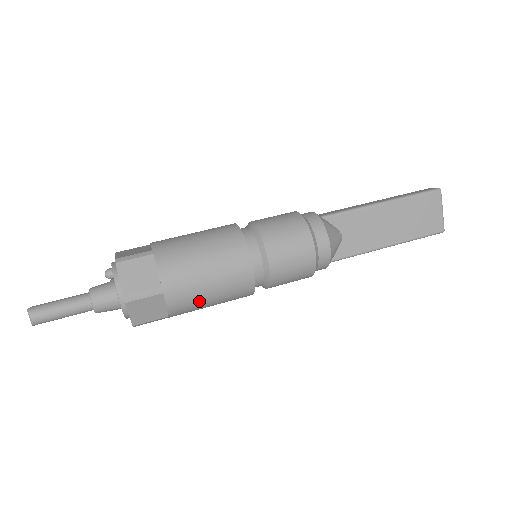
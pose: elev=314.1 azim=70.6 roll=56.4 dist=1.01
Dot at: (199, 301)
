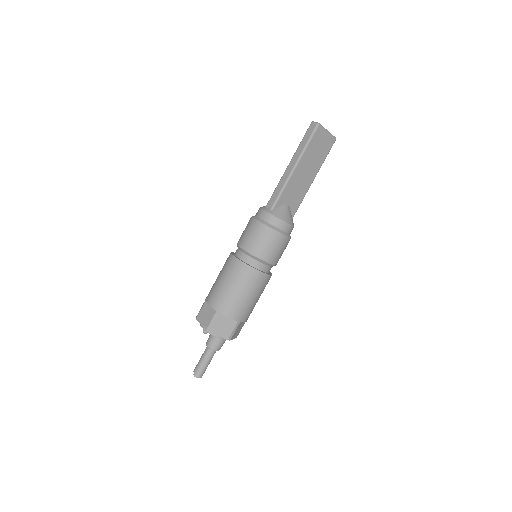
Dot at: occluded
